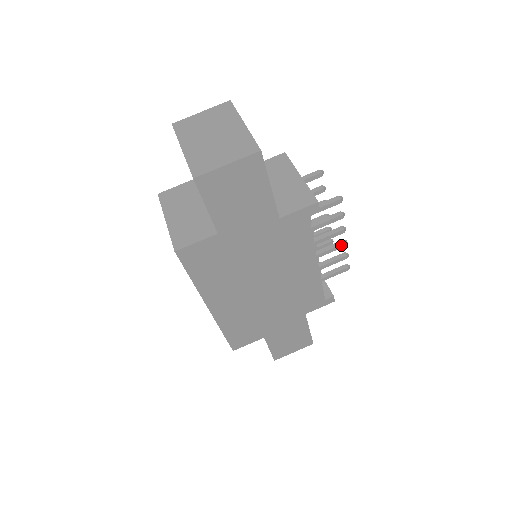
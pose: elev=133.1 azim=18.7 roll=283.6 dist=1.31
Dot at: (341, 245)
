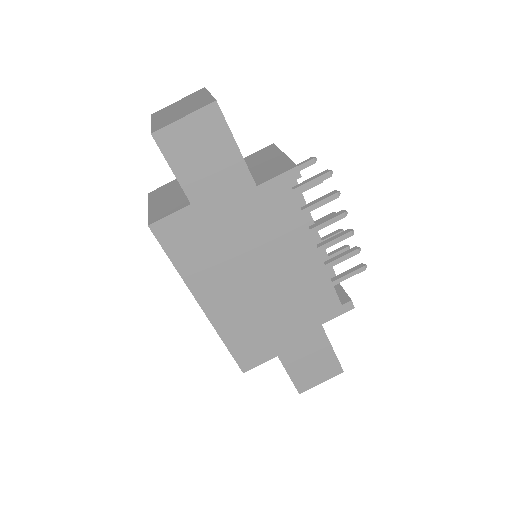
Dot at: (347, 234)
